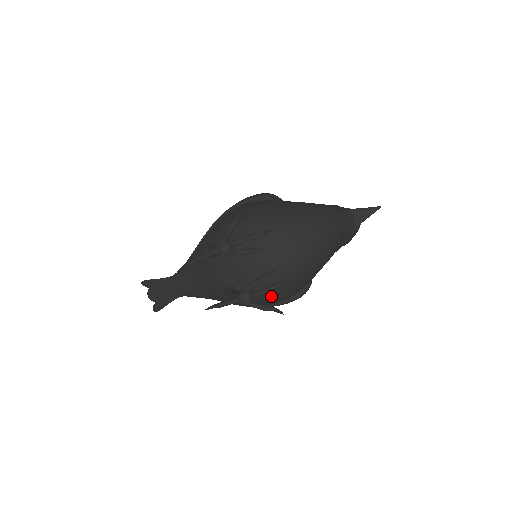
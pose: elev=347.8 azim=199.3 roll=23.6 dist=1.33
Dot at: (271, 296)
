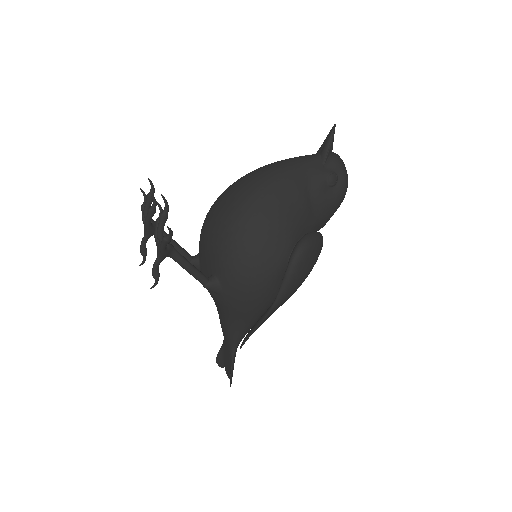
Dot at: (238, 261)
